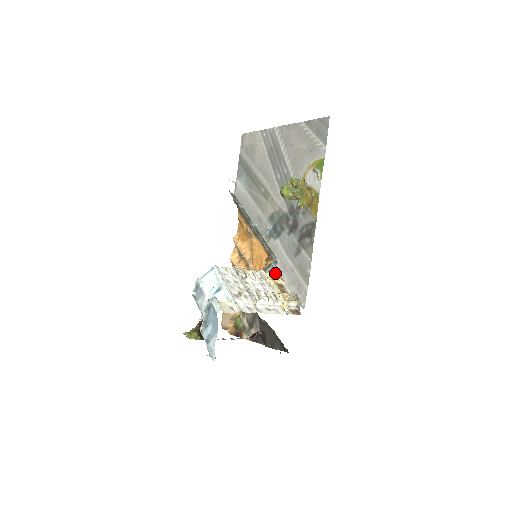
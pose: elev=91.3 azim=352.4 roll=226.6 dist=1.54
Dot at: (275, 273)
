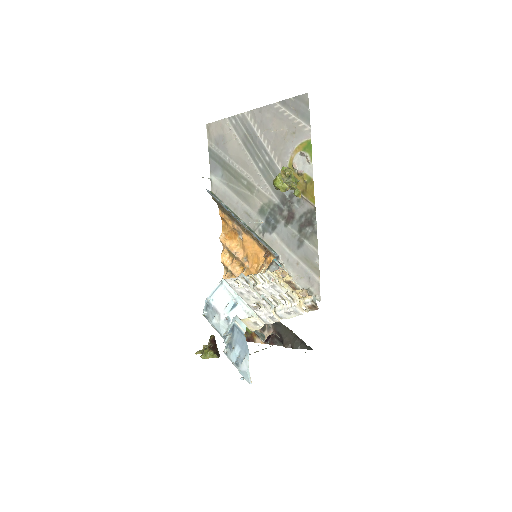
Dot at: (280, 270)
